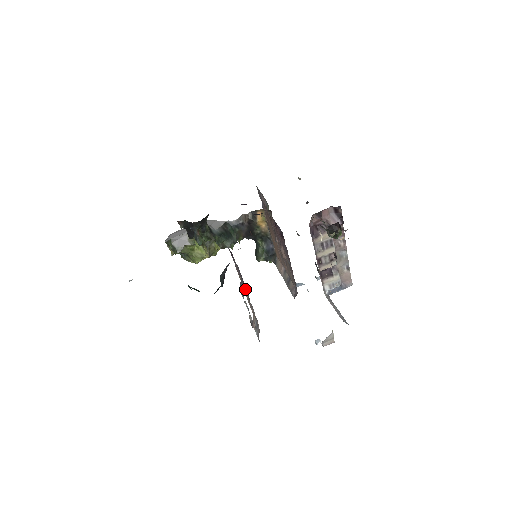
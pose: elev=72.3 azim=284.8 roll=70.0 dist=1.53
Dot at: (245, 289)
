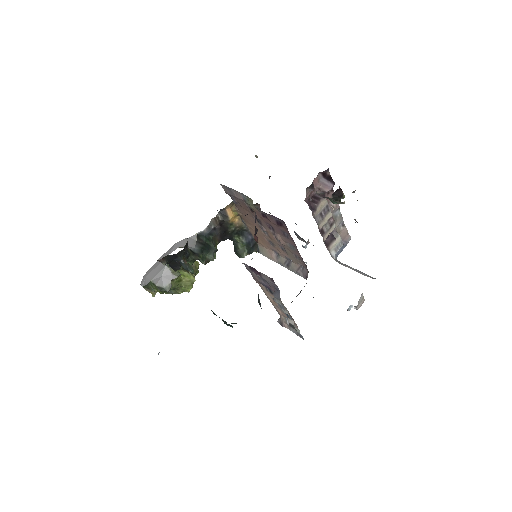
Dot at: (273, 296)
